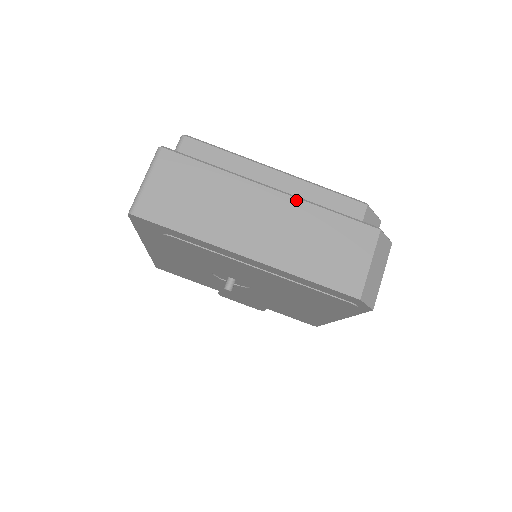
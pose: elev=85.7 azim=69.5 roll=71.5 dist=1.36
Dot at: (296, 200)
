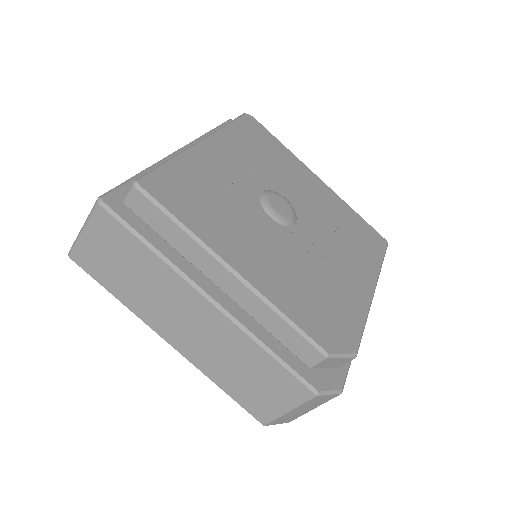
Dot at: (233, 325)
